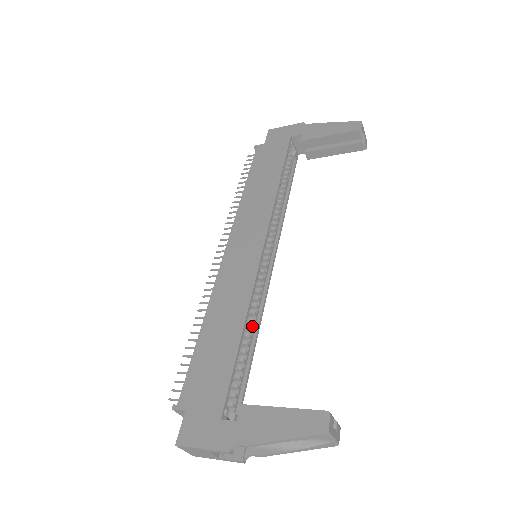
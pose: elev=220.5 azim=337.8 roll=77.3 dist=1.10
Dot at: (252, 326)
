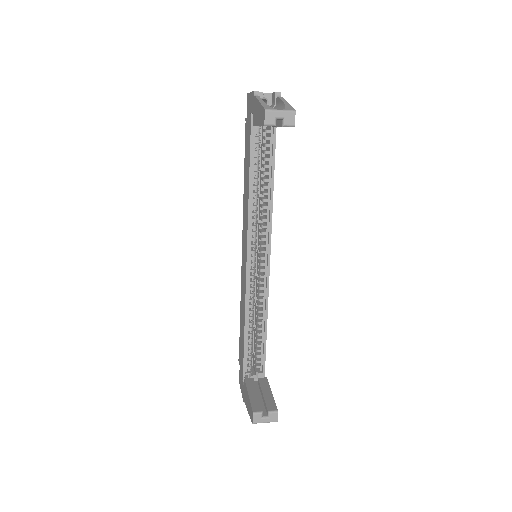
Dot at: (262, 314)
